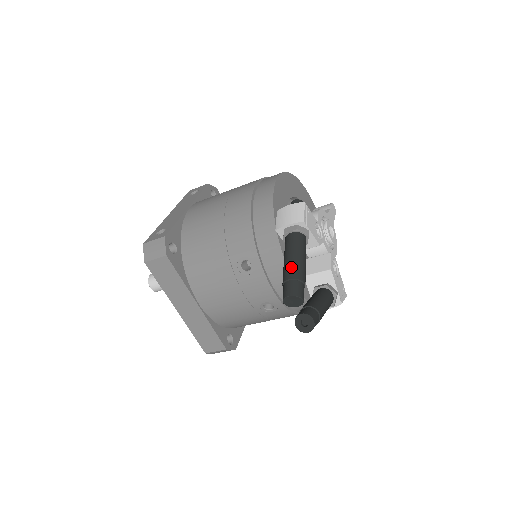
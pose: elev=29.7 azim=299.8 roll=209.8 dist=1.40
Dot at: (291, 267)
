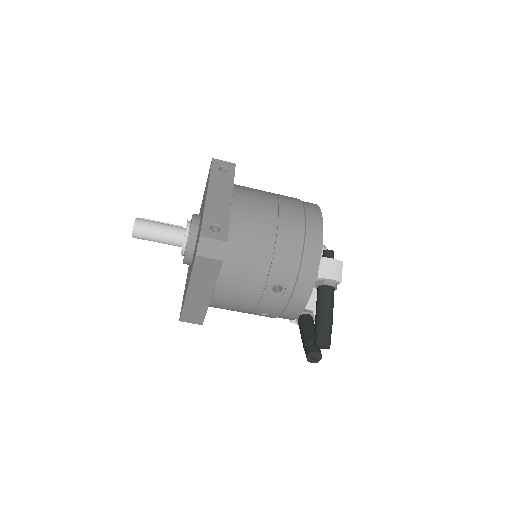
Dot at: (329, 320)
